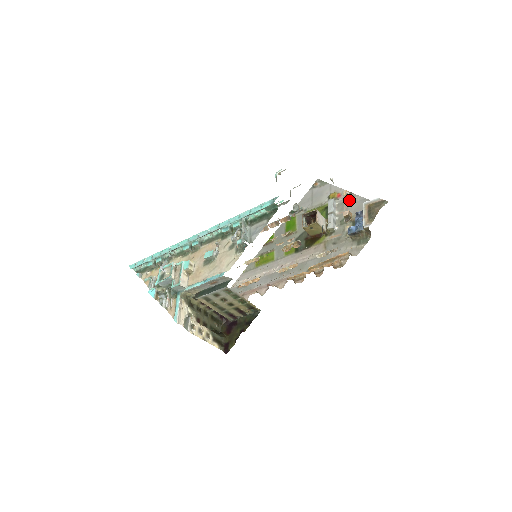
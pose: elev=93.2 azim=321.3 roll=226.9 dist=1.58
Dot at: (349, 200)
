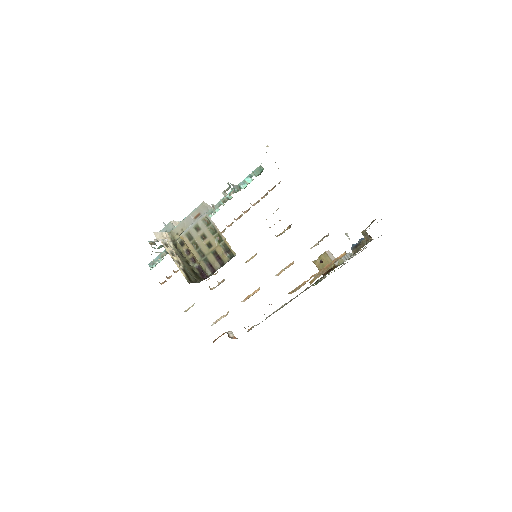
Dot at: occluded
